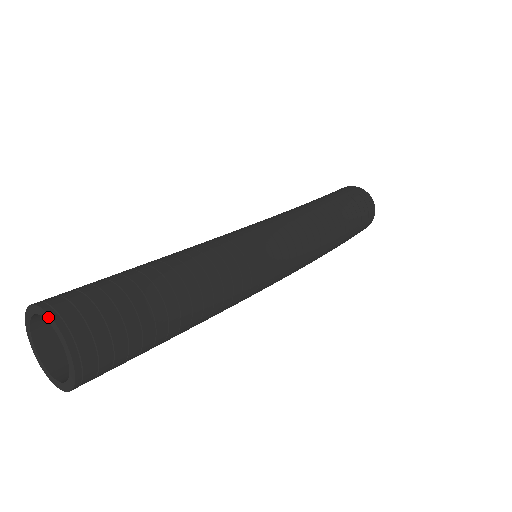
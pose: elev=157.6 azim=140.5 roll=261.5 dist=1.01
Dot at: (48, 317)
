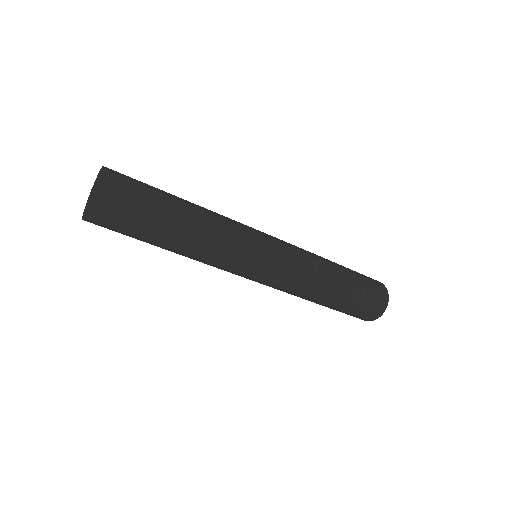
Dot at: (102, 170)
